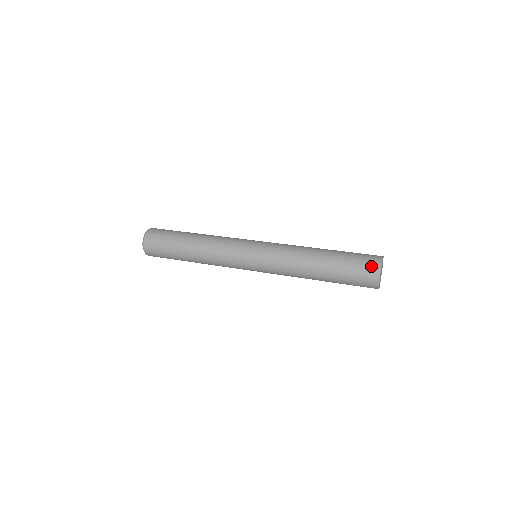
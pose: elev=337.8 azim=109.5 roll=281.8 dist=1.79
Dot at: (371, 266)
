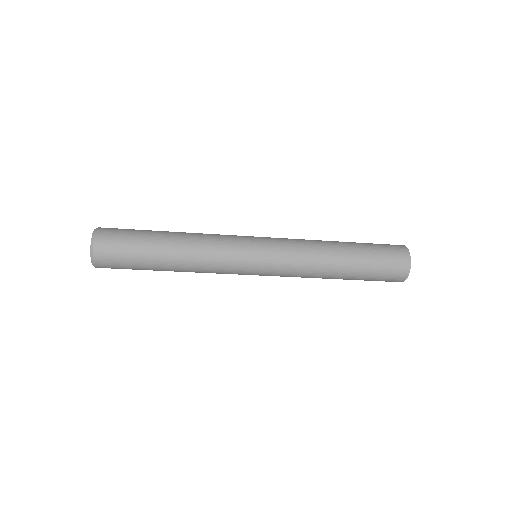
Dot at: occluded
